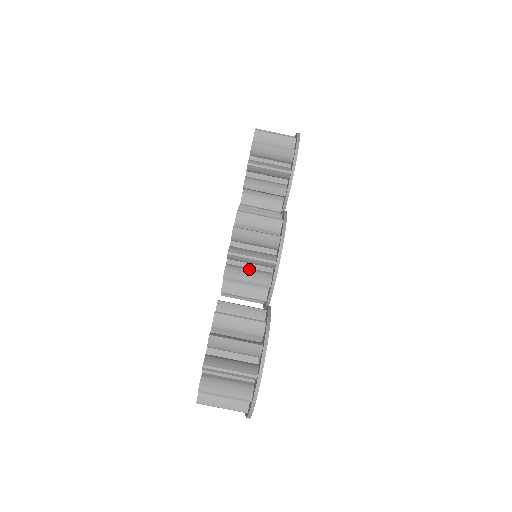
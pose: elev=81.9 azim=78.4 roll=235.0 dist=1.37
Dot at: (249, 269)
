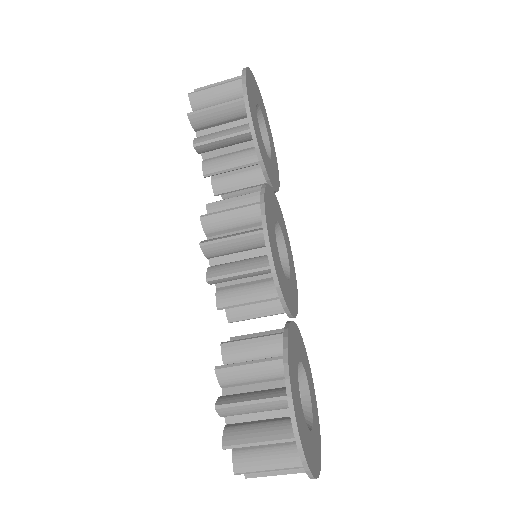
Dot at: (246, 284)
